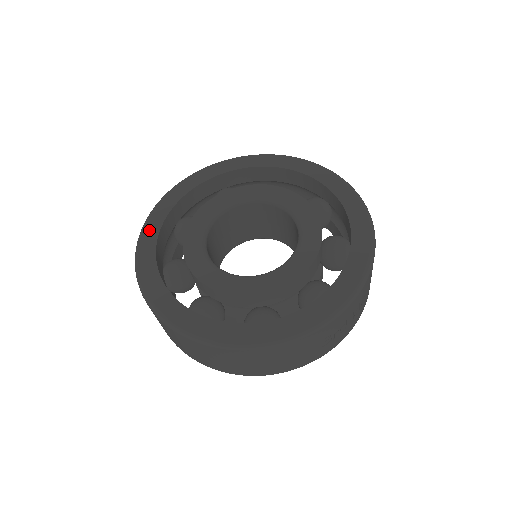
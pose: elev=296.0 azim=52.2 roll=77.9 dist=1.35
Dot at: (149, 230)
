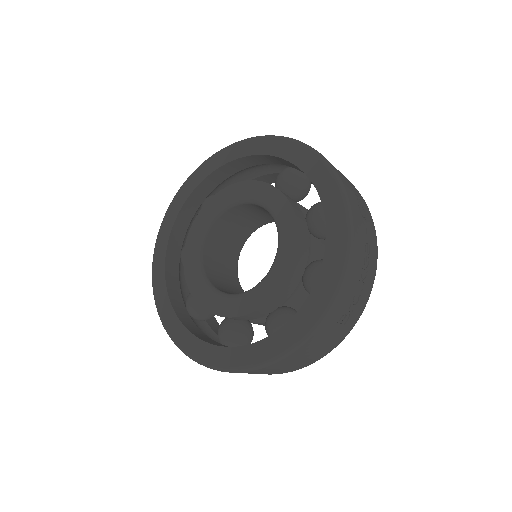
Dot at: (157, 279)
